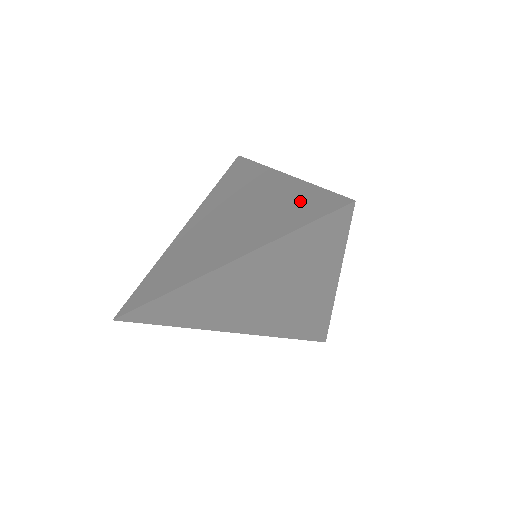
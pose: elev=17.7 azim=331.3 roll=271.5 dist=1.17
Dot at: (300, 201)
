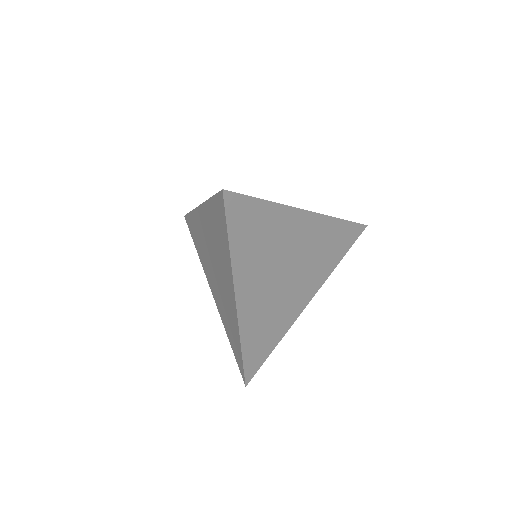
Dot at: (215, 218)
